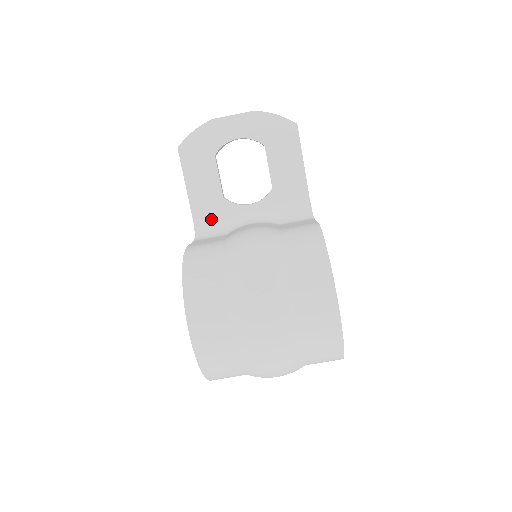
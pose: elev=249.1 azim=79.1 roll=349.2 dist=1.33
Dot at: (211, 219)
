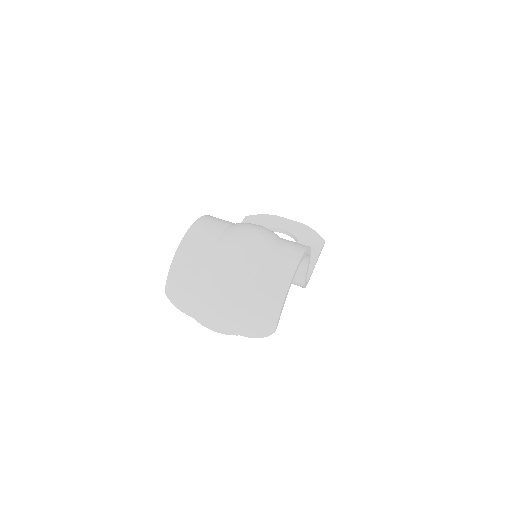
Dot at: occluded
